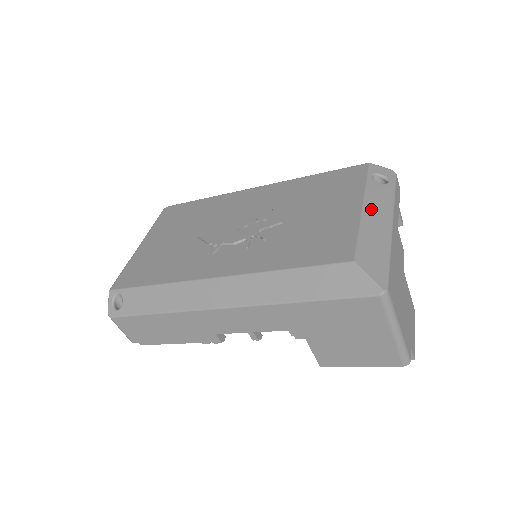
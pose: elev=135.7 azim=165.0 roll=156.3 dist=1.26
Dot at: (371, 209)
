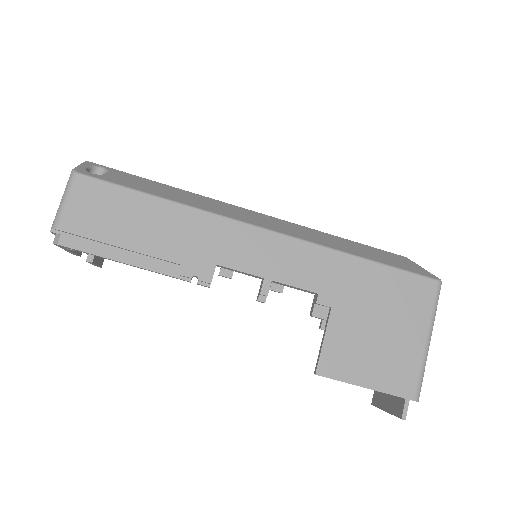
Dot at: occluded
